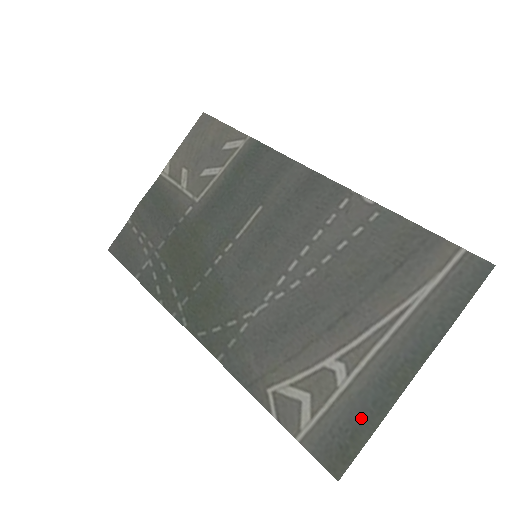
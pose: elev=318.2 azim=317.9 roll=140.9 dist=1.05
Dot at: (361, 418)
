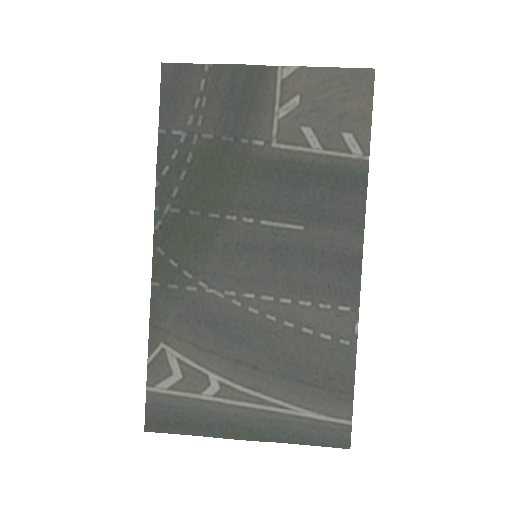
Dot at: (193, 422)
